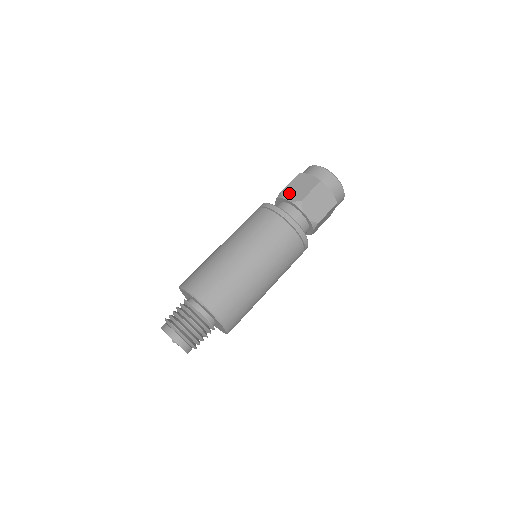
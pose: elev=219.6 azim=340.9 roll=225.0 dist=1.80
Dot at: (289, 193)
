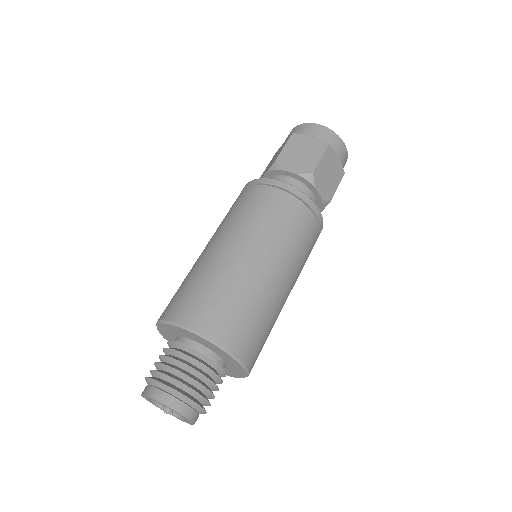
Dot at: (290, 162)
